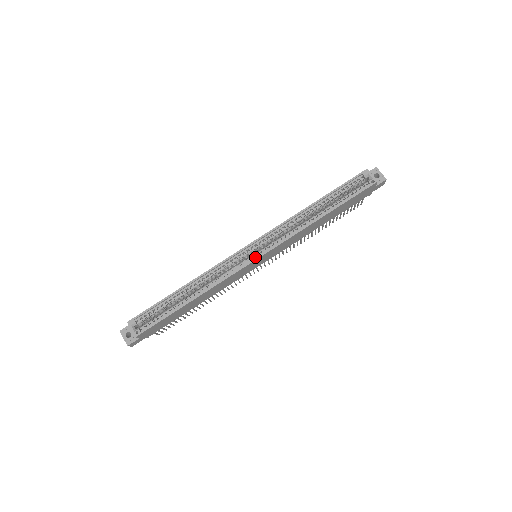
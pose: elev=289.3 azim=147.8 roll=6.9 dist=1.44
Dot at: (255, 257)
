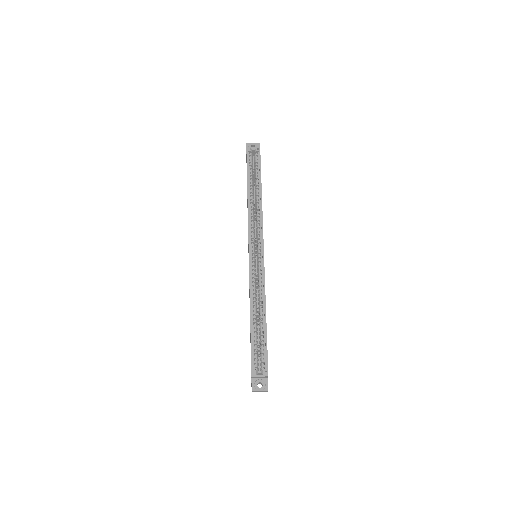
Dot at: (261, 252)
